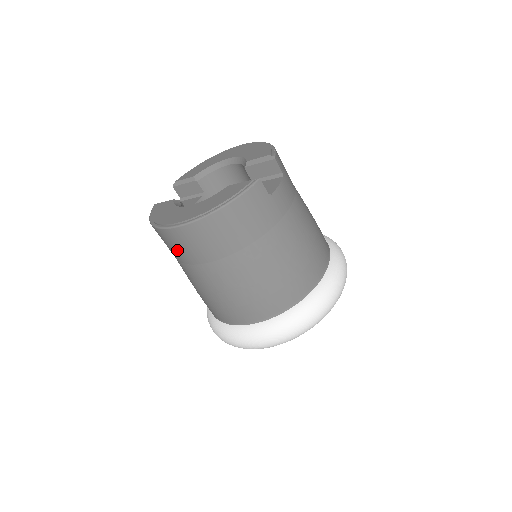
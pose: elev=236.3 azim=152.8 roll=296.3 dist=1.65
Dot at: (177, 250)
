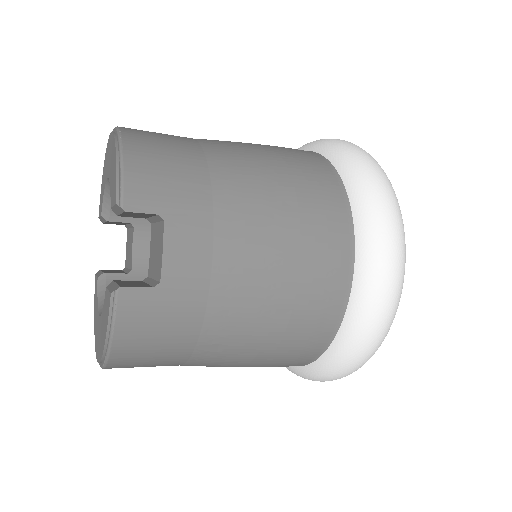
Dot at: occluded
